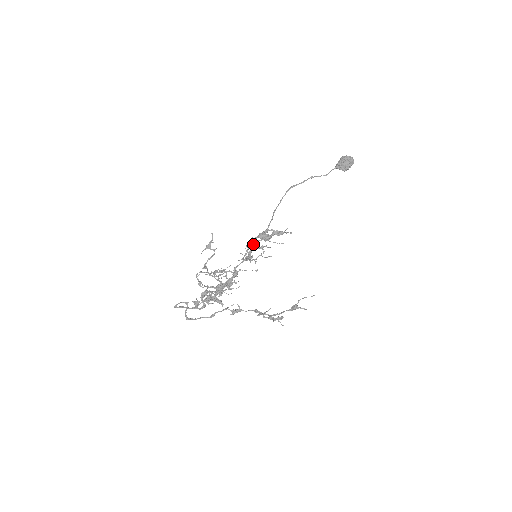
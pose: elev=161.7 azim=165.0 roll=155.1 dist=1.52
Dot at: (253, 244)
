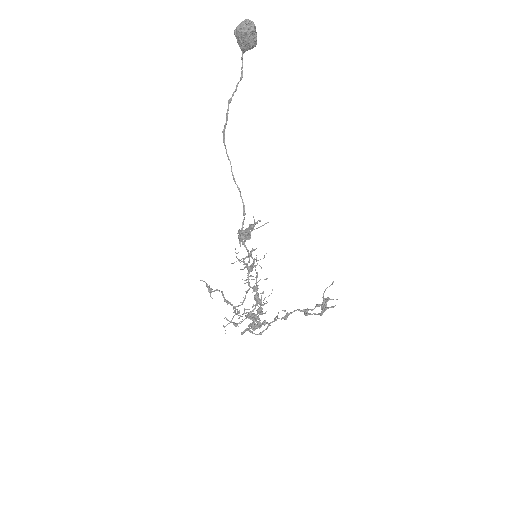
Dot at: (239, 260)
